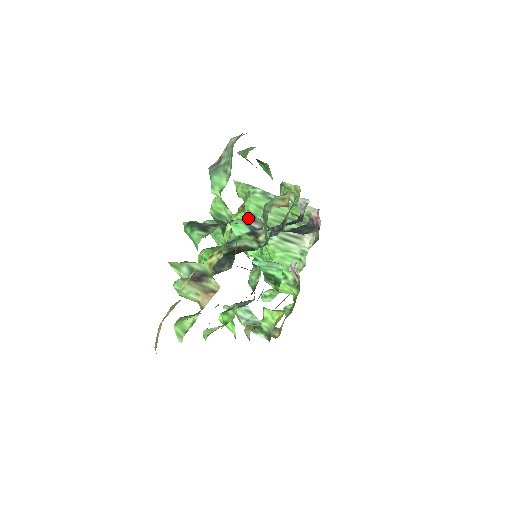
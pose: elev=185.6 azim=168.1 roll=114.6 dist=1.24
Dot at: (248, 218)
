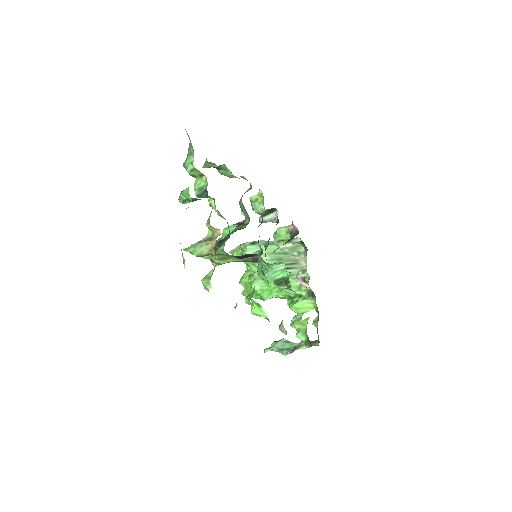
Dot at: occluded
